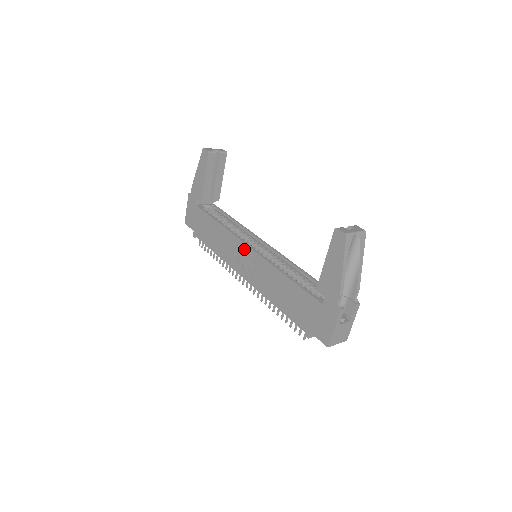
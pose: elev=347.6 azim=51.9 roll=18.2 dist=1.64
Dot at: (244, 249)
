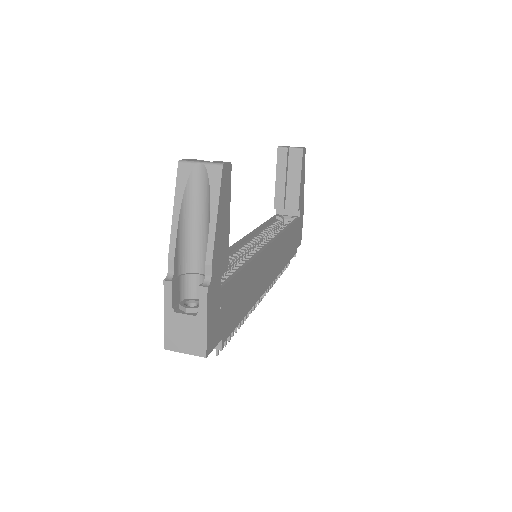
Dot at: occluded
